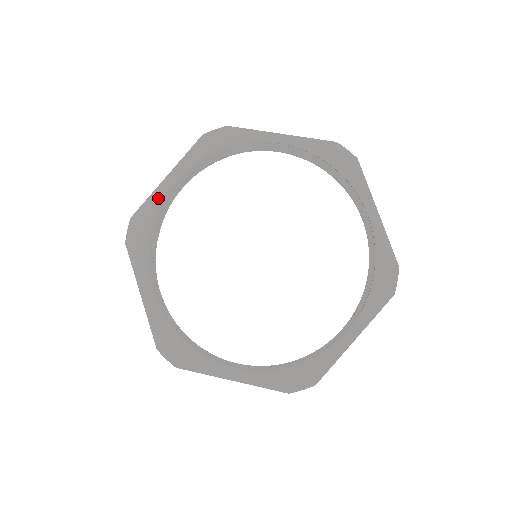
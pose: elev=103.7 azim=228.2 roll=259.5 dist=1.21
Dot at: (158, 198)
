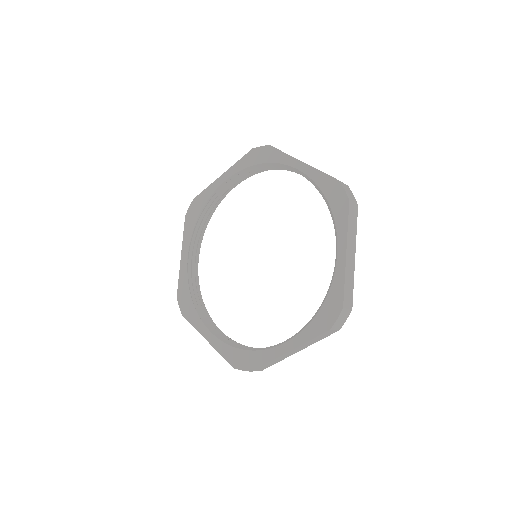
Dot at: (212, 190)
